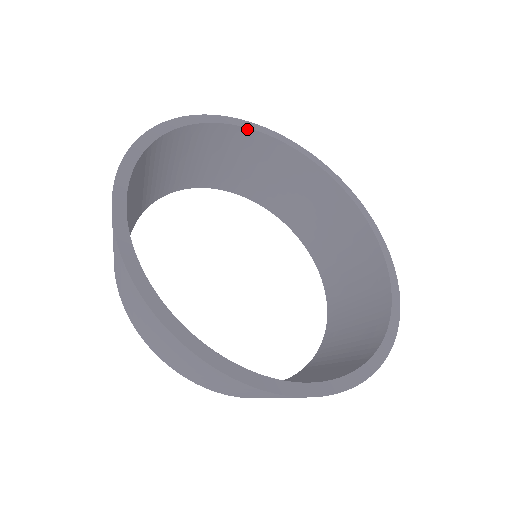
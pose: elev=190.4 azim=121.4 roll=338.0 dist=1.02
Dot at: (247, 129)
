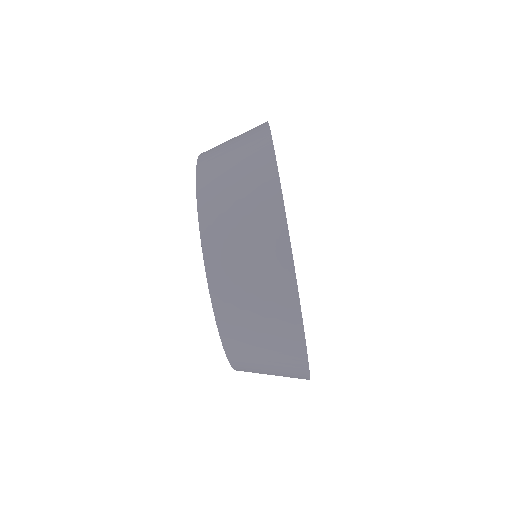
Dot at: occluded
